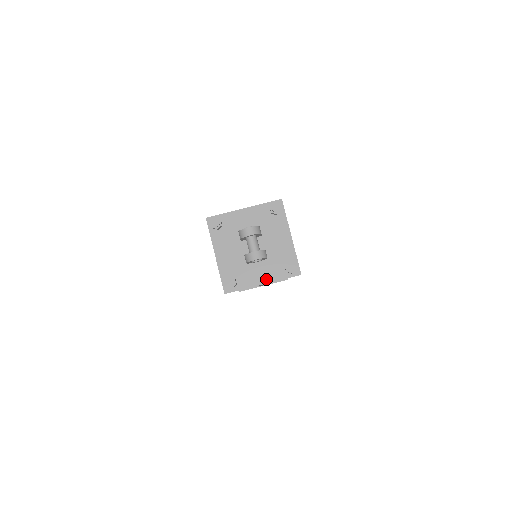
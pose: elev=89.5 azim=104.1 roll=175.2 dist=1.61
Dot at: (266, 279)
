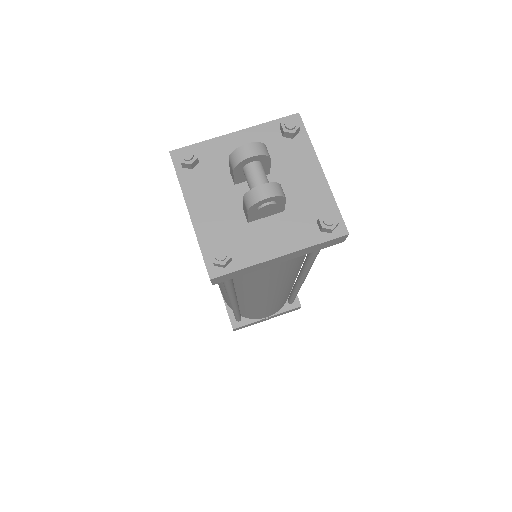
Dot at: (285, 246)
